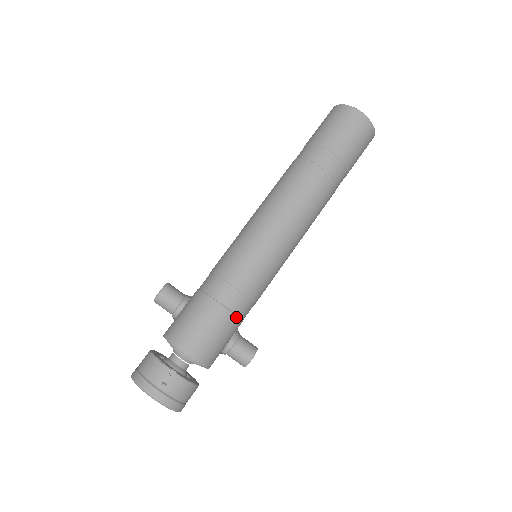
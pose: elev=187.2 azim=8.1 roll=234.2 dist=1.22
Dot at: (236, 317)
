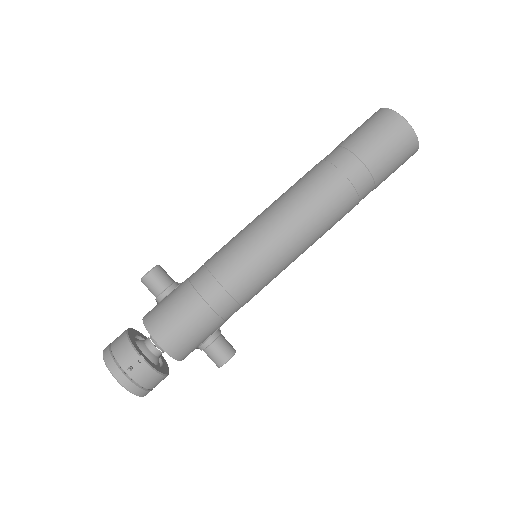
Dot at: (218, 317)
